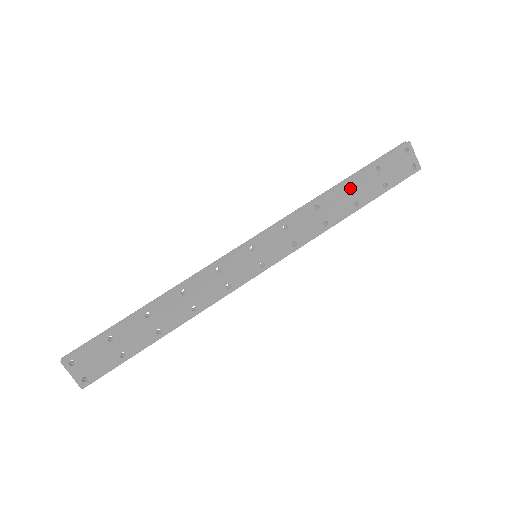
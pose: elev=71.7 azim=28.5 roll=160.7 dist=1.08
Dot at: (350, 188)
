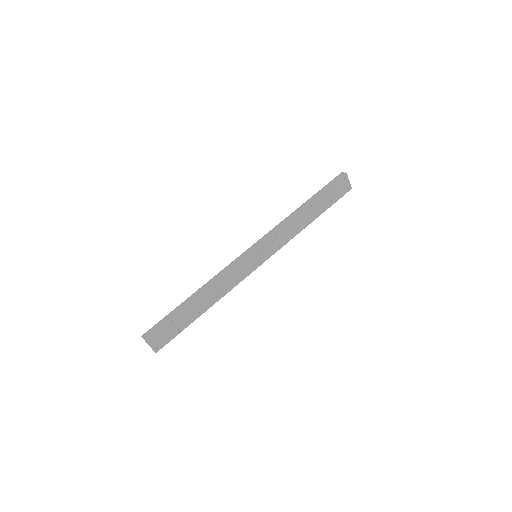
Dot at: (312, 207)
